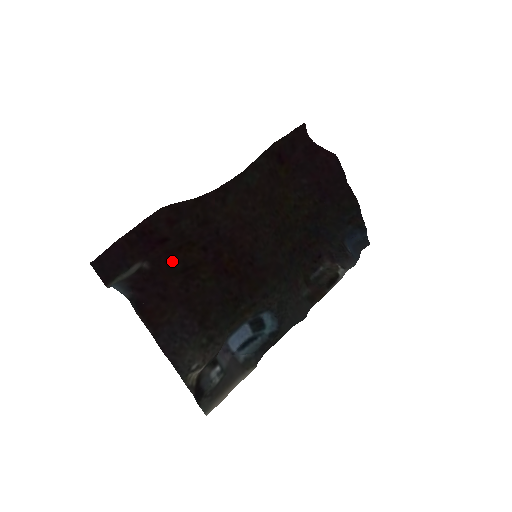
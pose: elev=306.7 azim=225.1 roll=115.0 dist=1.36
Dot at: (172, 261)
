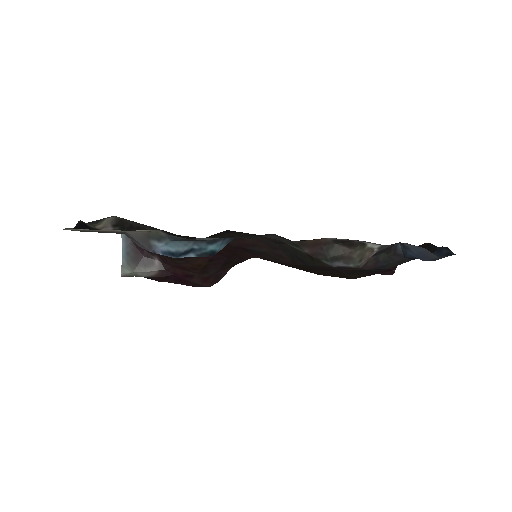
Dot at: (179, 265)
